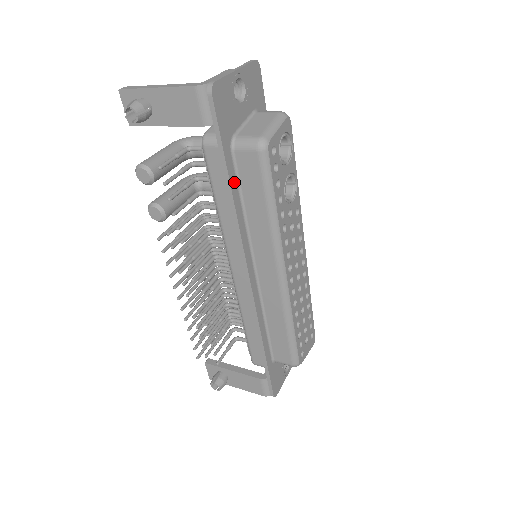
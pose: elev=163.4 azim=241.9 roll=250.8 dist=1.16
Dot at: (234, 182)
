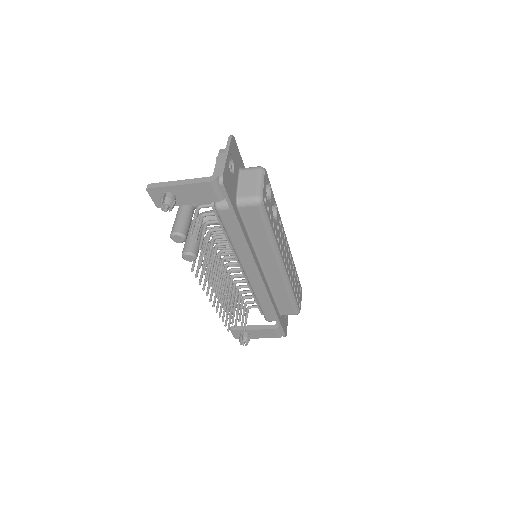
Dot at: (243, 226)
